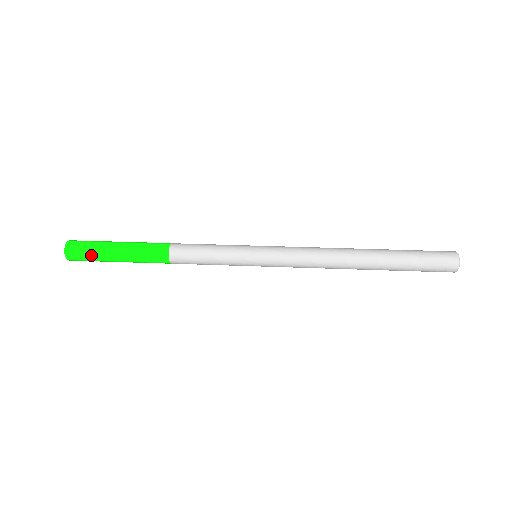
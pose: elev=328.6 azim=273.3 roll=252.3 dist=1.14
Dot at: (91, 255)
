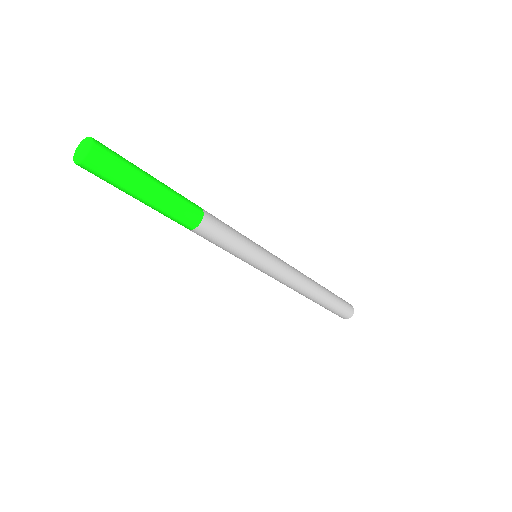
Dot at: (125, 159)
